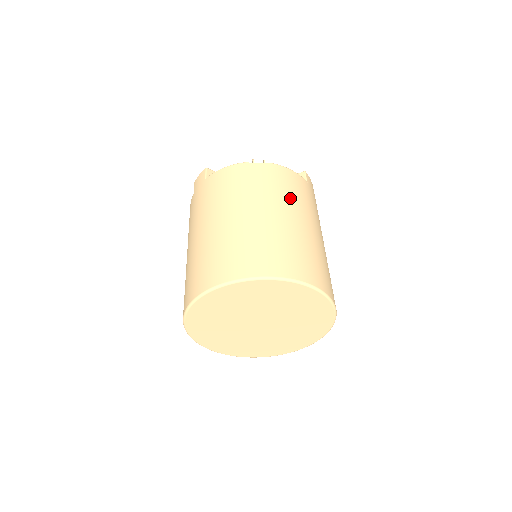
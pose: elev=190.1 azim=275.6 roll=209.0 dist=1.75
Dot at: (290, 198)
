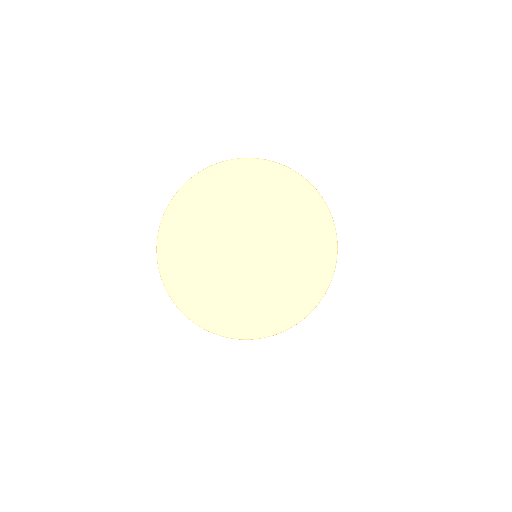
Dot at: occluded
